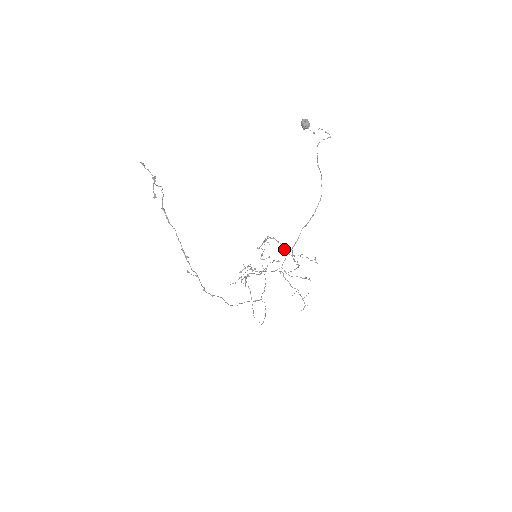
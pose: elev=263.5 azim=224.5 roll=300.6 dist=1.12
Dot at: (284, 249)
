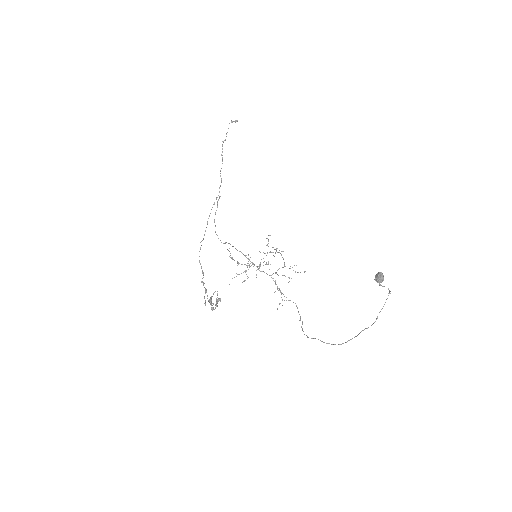
Dot at: occluded
